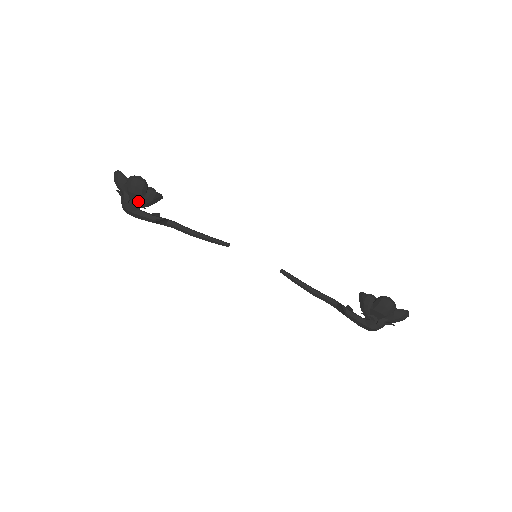
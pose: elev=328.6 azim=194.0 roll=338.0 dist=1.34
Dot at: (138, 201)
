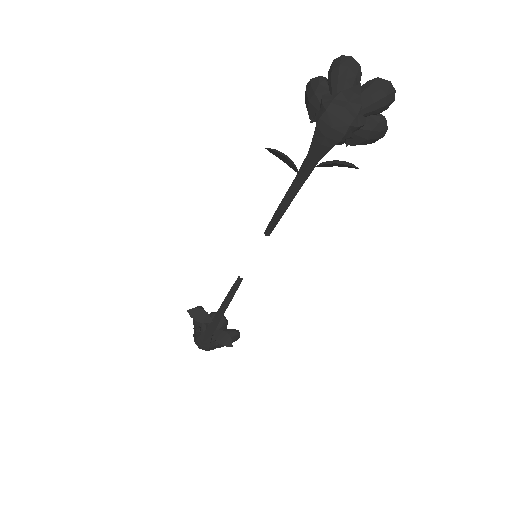
Dot at: (202, 328)
